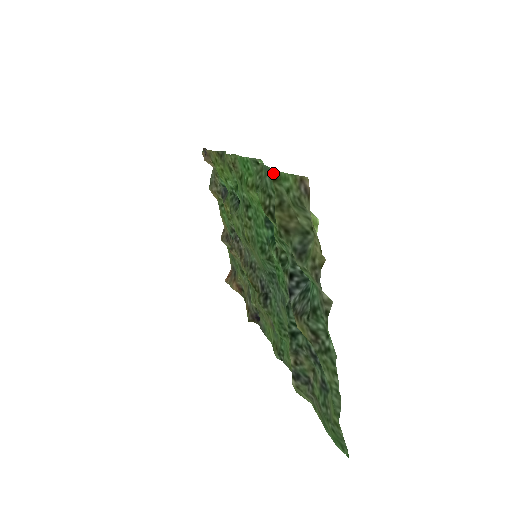
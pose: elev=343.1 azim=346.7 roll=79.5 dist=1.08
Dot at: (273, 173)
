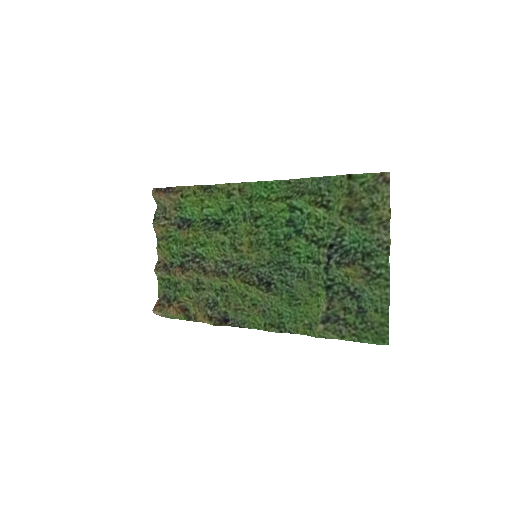
Dot at: (348, 175)
